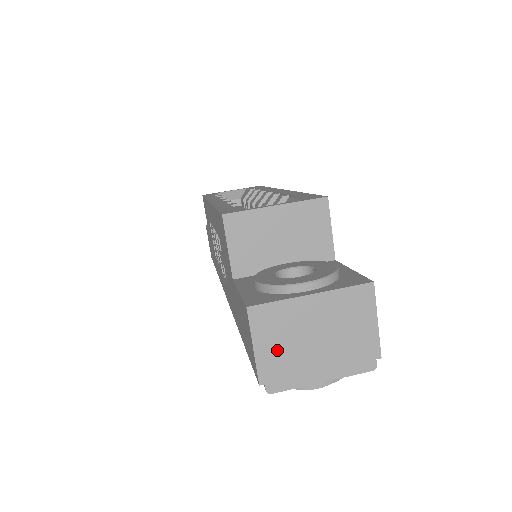
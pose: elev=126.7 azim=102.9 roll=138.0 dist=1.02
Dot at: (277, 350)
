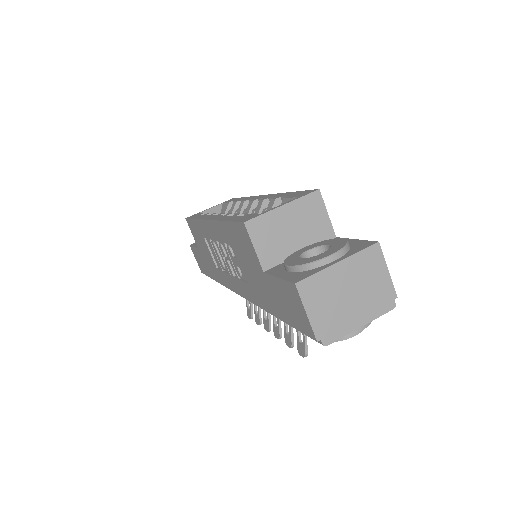
Dot at: (324, 311)
